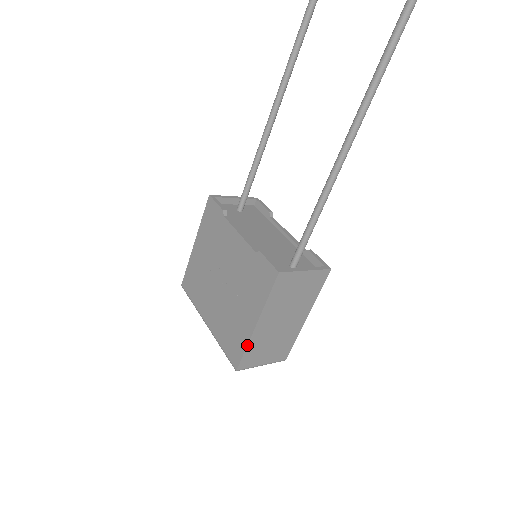
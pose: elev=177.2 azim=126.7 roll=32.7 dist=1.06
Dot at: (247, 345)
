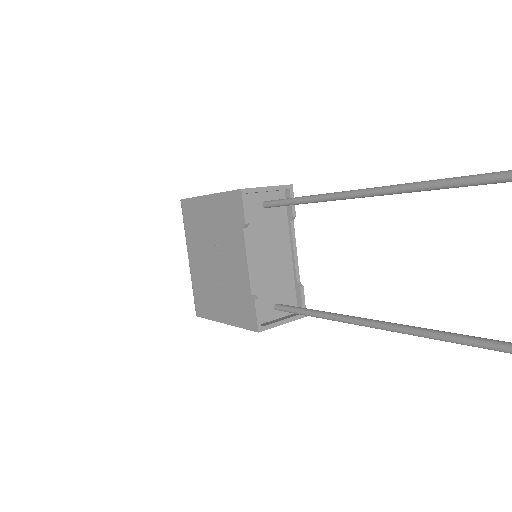
Dot at: (212, 320)
